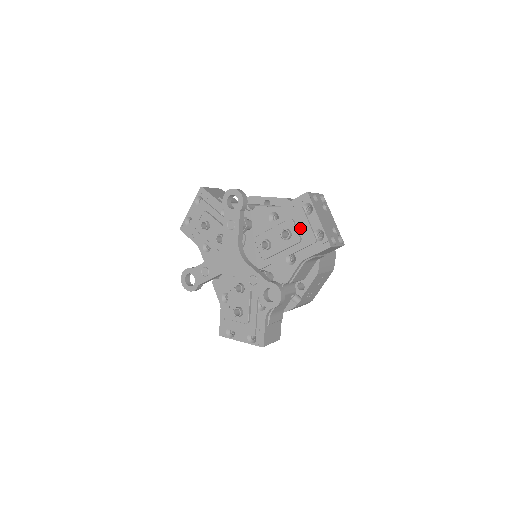
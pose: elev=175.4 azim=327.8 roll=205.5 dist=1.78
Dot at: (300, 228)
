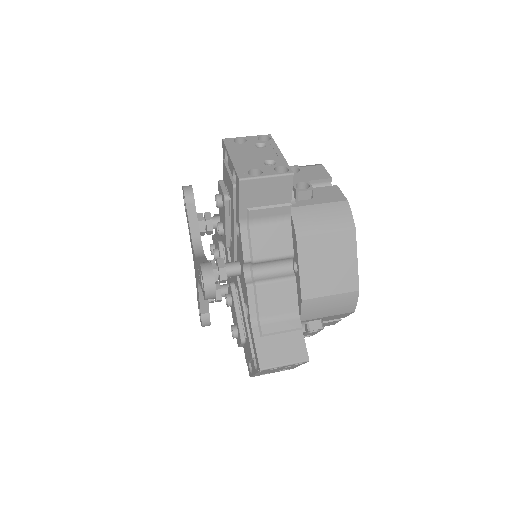
Dot at: (246, 347)
